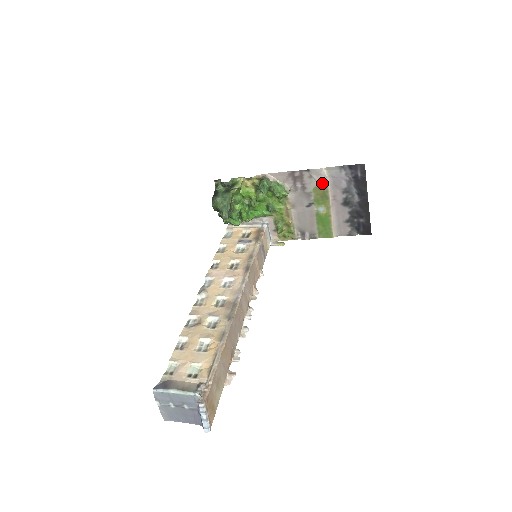
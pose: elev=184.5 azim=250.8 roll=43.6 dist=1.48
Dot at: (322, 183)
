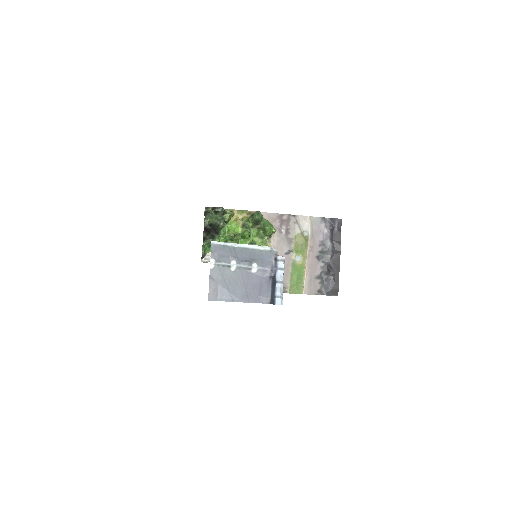
Dot at: (304, 231)
